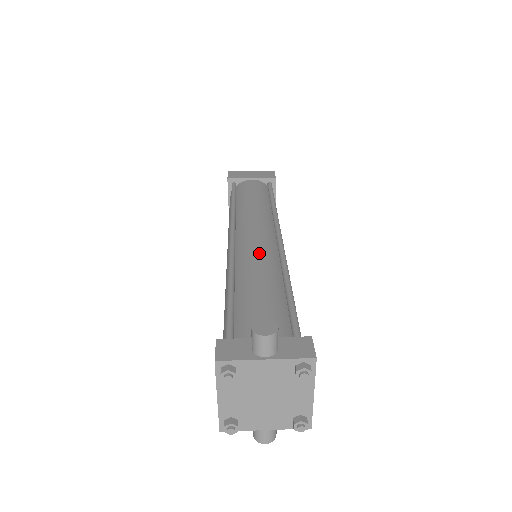
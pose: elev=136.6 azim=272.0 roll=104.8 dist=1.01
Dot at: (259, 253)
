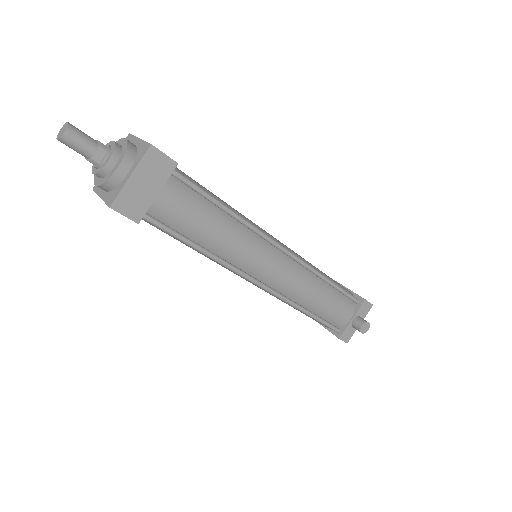
Dot at: (298, 282)
